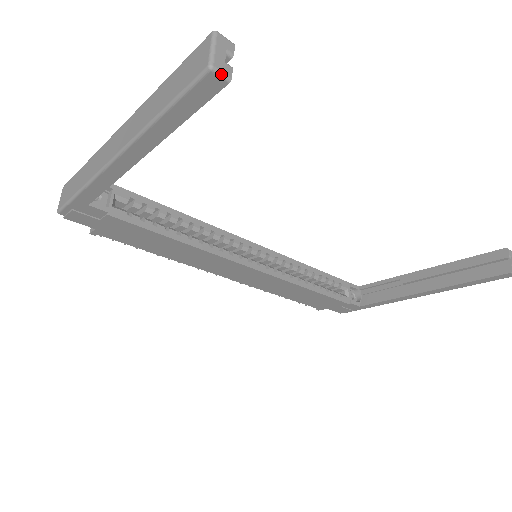
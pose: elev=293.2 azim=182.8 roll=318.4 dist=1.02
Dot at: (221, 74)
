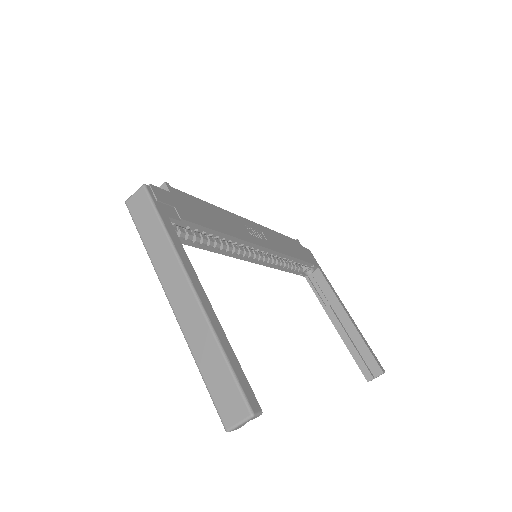
Dot at: occluded
